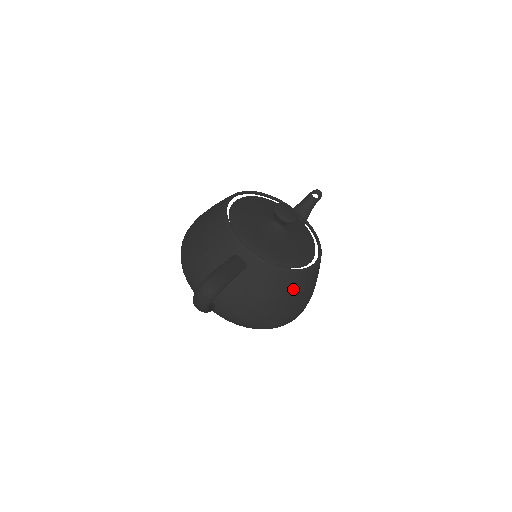
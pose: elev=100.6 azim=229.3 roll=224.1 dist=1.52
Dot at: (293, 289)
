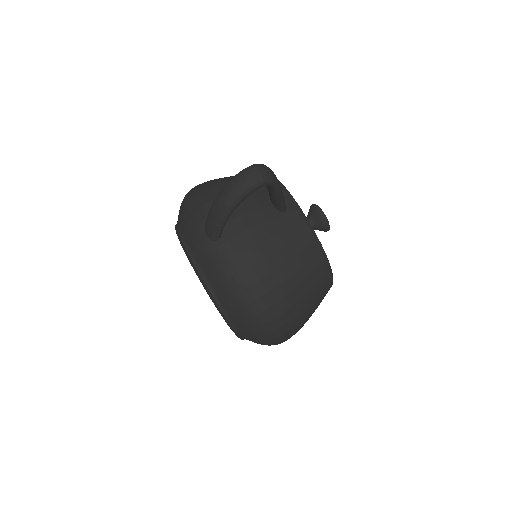
Dot at: (313, 275)
